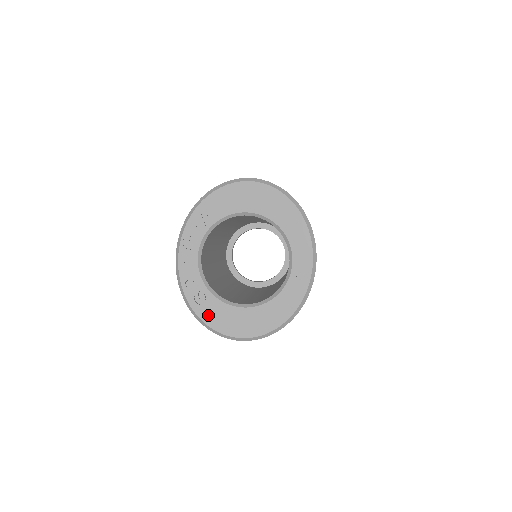
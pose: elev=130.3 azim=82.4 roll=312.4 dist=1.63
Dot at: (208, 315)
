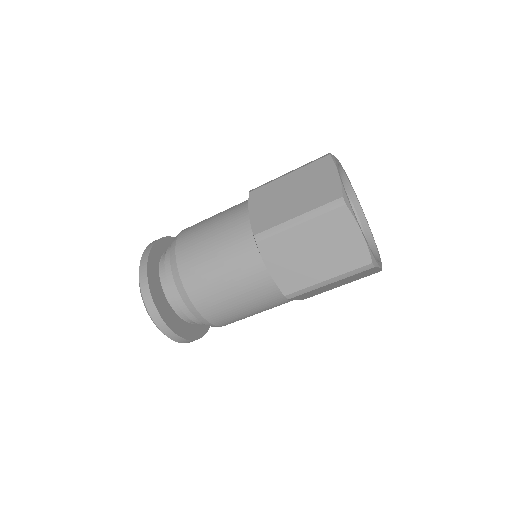
Dot at: occluded
